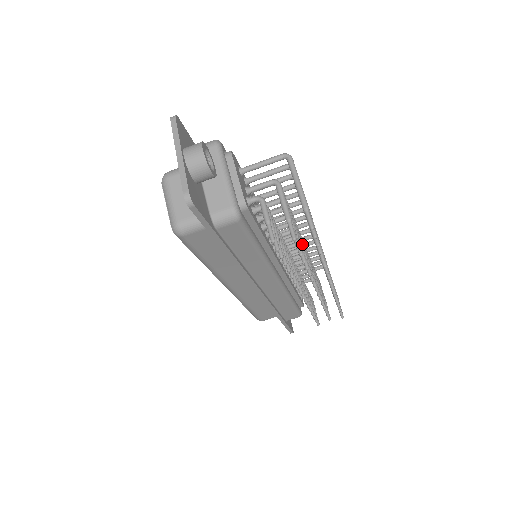
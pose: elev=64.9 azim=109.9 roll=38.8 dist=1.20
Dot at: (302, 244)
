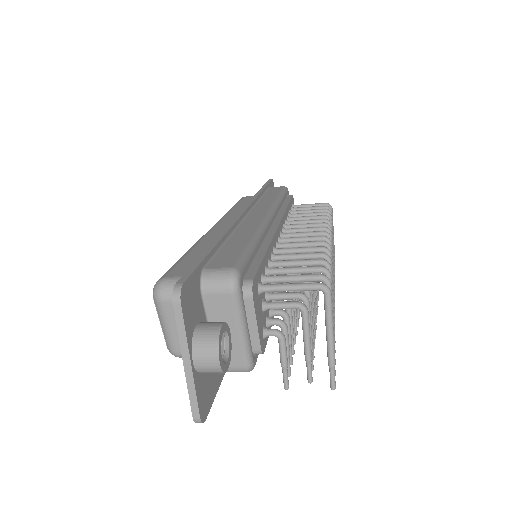
Dot at: (314, 312)
